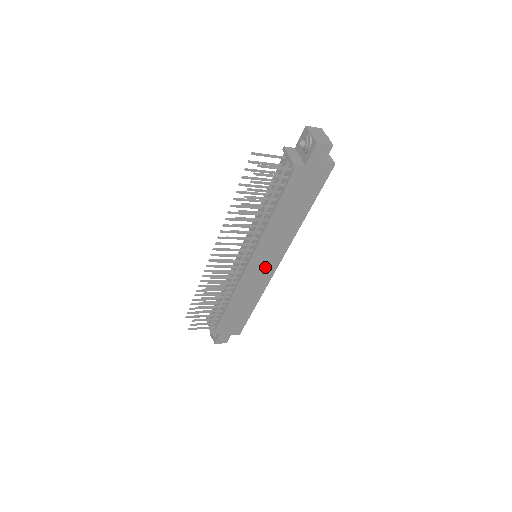
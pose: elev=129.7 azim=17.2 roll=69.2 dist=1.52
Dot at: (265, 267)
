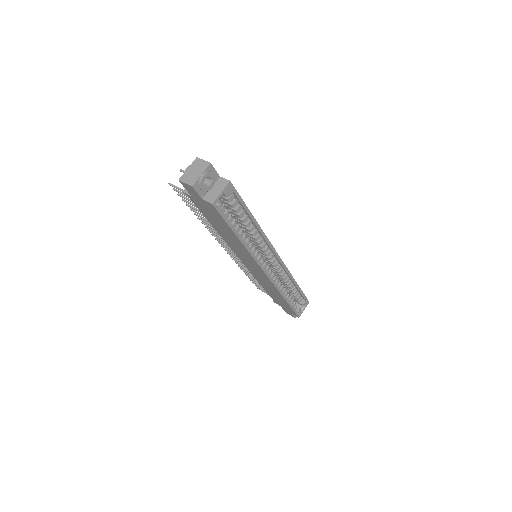
Dot at: (257, 270)
